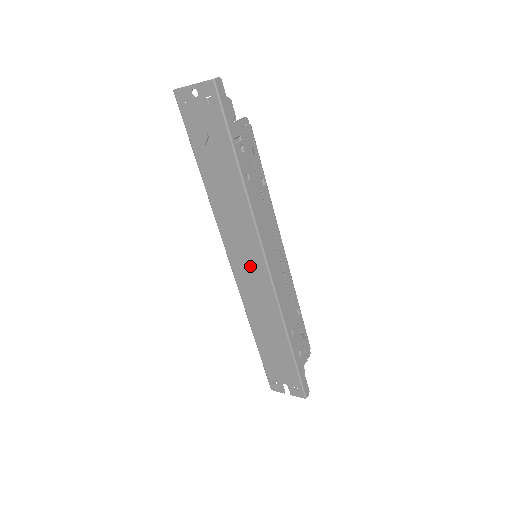
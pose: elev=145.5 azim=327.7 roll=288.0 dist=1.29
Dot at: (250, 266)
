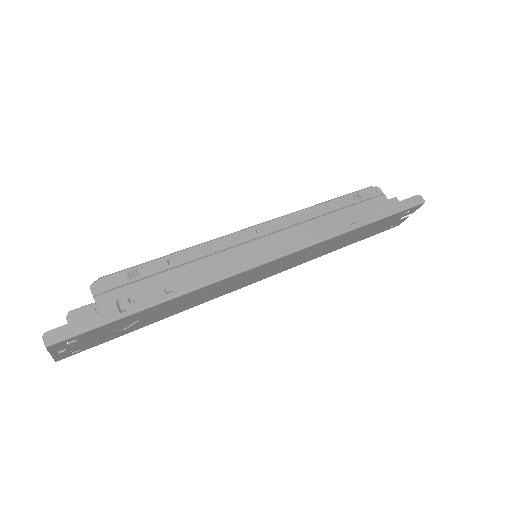
Dot at: (268, 270)
